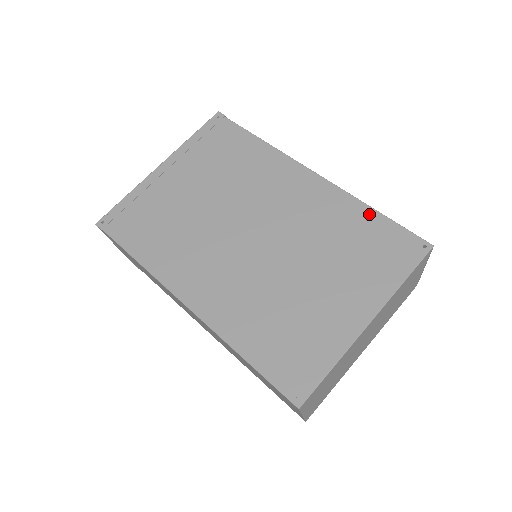
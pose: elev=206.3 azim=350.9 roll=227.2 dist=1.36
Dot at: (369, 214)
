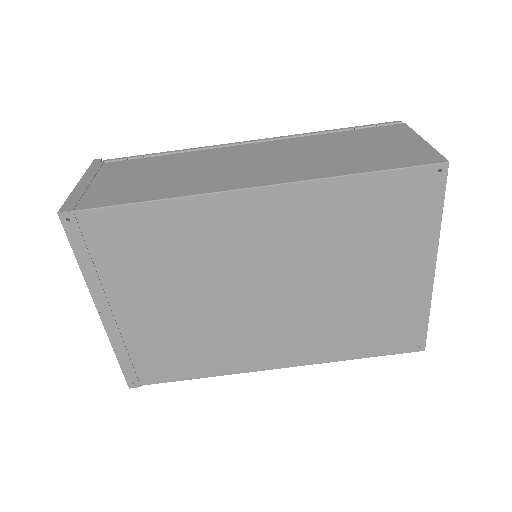
Dot at: (358, 184)
